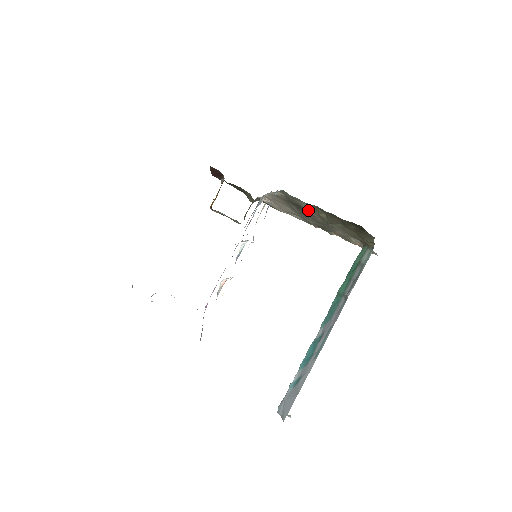
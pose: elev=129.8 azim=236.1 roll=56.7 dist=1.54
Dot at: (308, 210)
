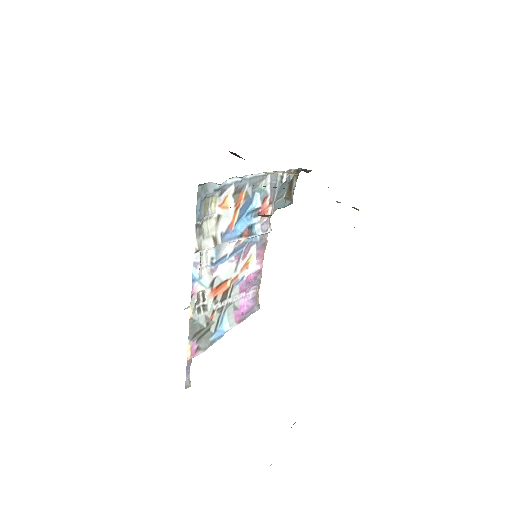
Dot at: occluded
